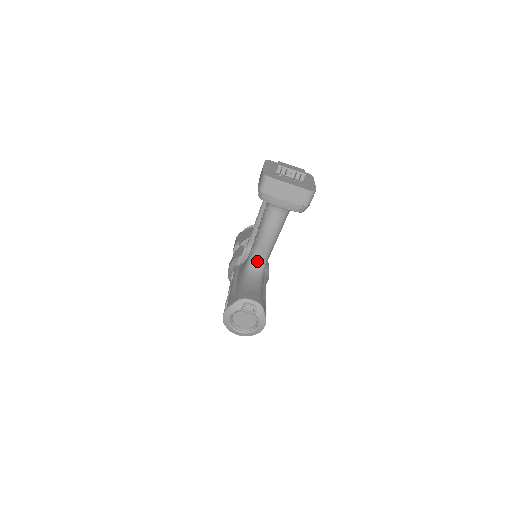
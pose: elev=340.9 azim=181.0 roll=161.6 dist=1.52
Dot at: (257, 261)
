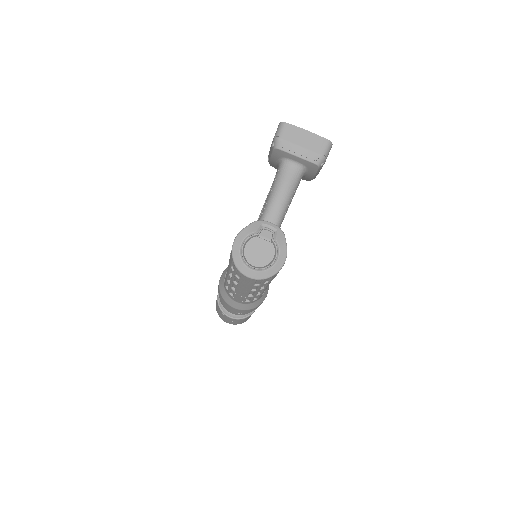
Dot at: occluded
